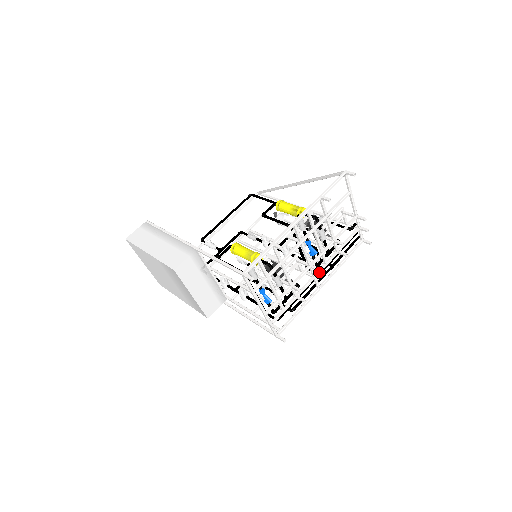
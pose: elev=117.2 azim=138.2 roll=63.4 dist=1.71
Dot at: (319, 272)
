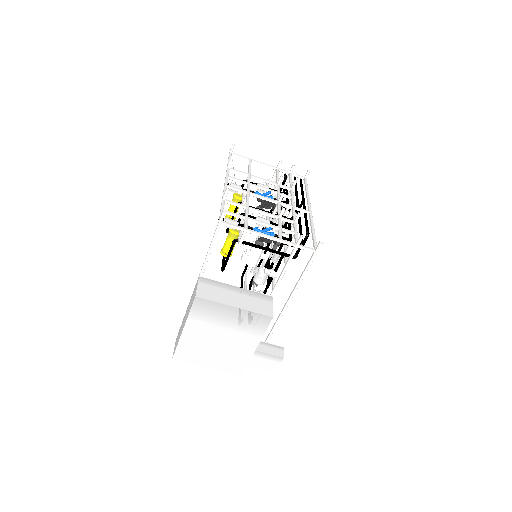
Dot at: (293, 203)
